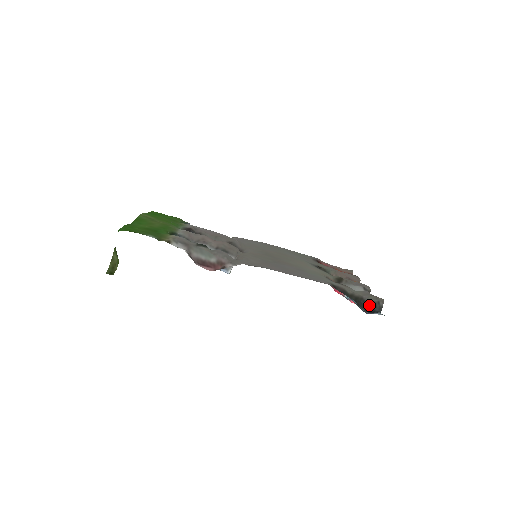
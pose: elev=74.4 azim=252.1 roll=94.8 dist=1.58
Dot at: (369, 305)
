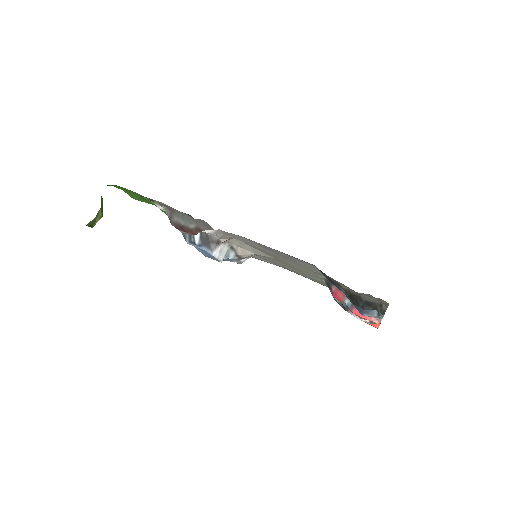
Dot at: (367, 306)
